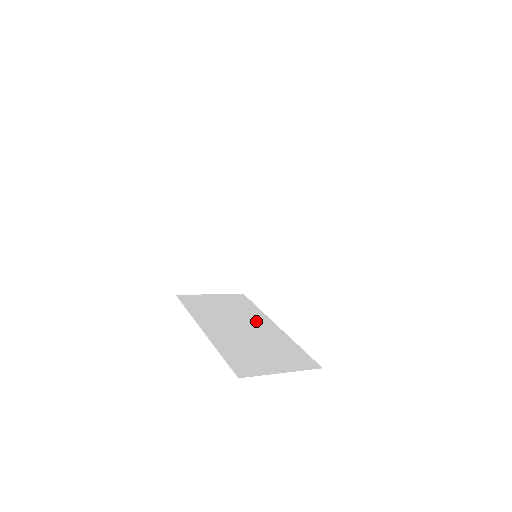
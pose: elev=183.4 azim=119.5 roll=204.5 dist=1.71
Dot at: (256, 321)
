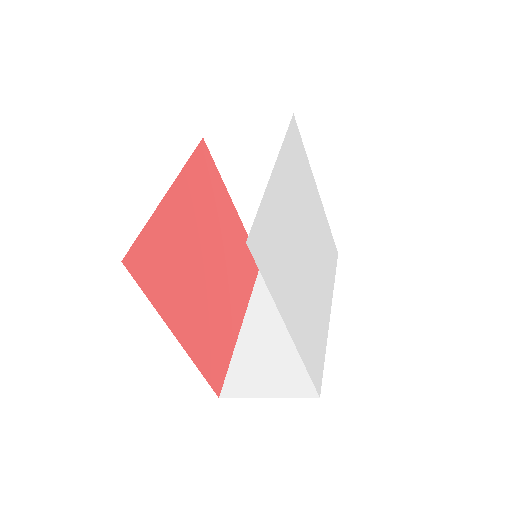
Dot at: occluded
